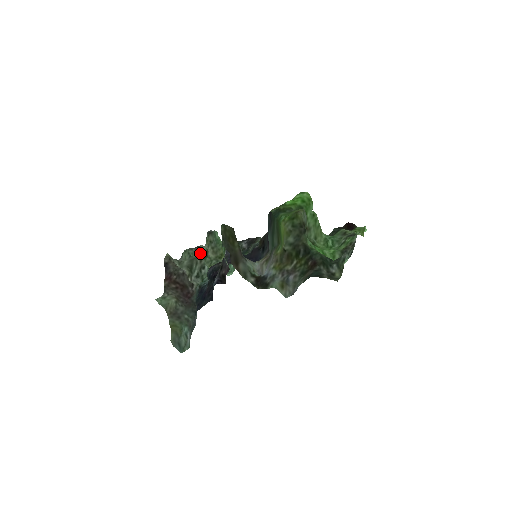
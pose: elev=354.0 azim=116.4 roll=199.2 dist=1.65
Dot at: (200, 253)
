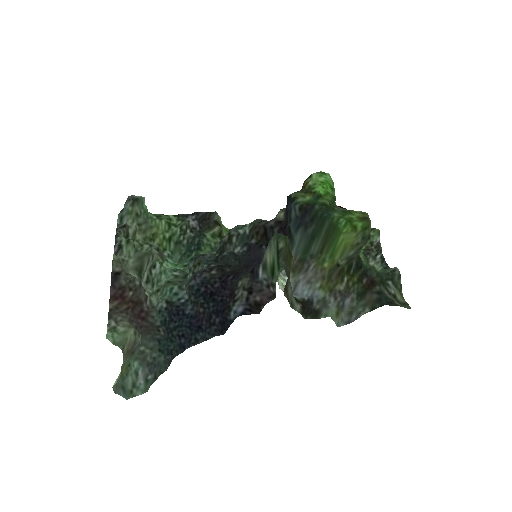
Dot at: (128, 236)
